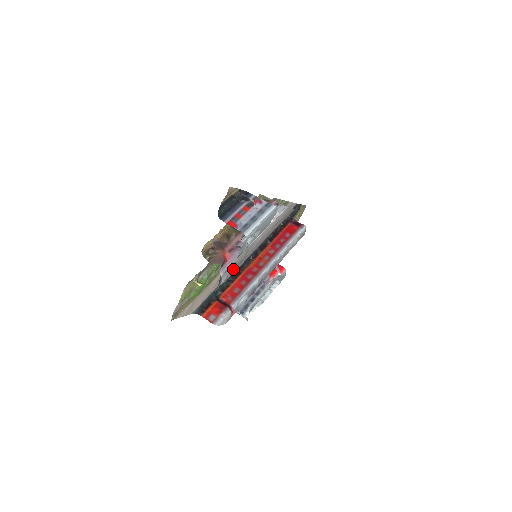
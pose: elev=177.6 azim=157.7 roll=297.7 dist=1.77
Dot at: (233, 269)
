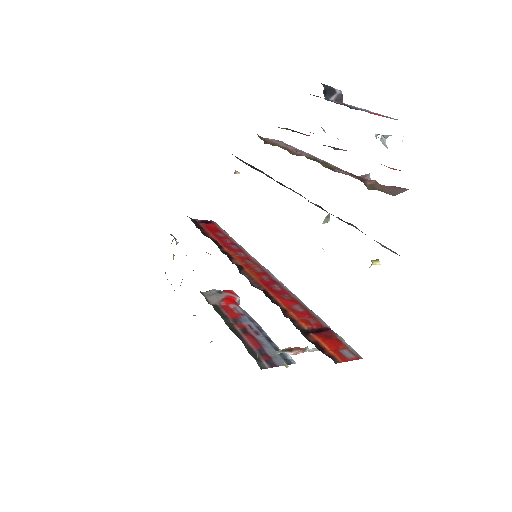
Dot at: occluded
